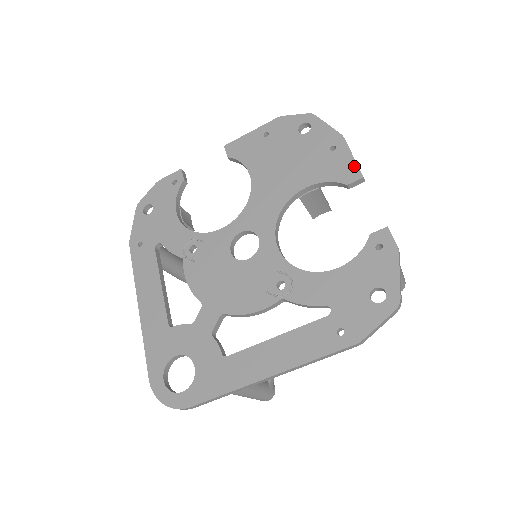
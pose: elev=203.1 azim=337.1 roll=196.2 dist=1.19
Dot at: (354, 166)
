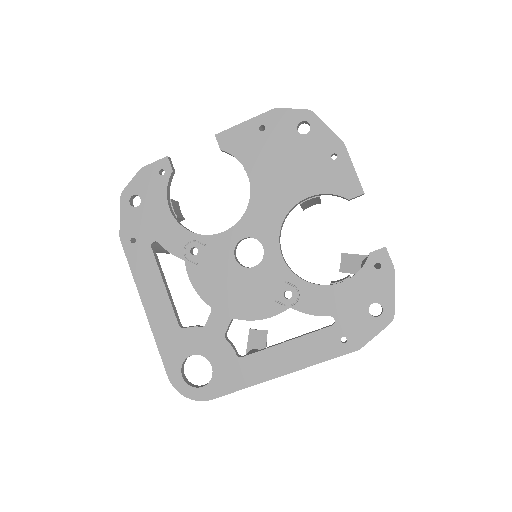
Dot at: (355, 180)
